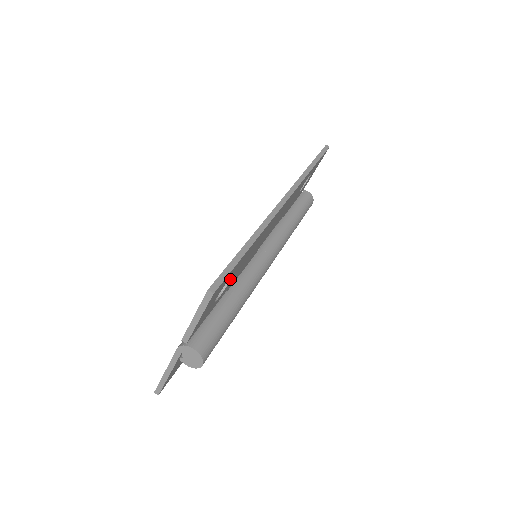
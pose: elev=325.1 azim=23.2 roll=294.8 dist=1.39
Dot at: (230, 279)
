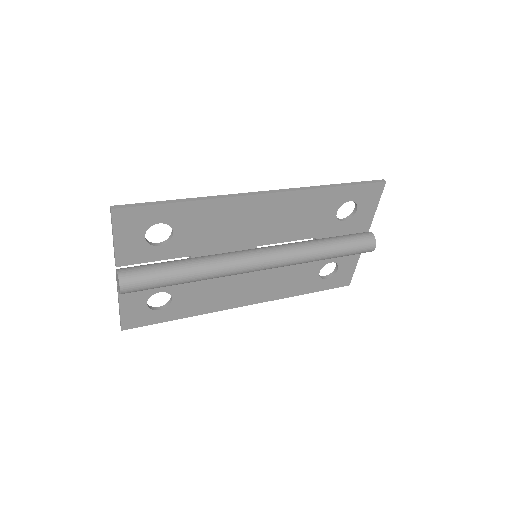
Dot at: (173, 233)
